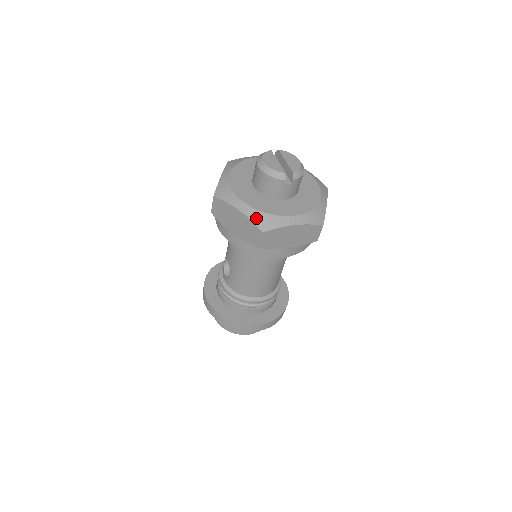
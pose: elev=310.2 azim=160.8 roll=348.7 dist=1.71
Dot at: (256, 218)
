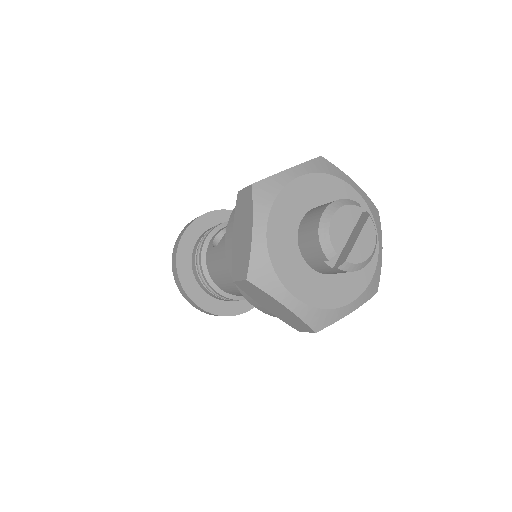
Dot at: (257, 259)
